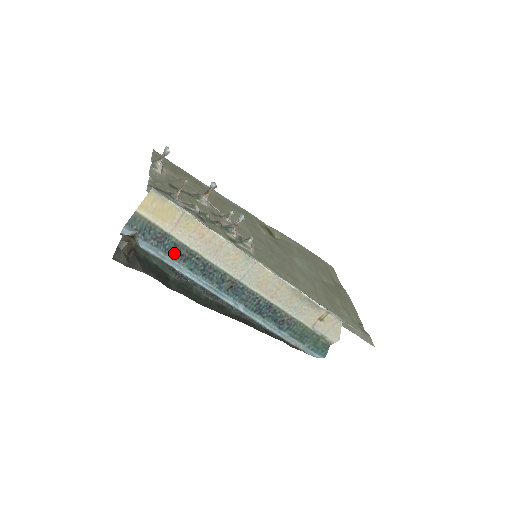
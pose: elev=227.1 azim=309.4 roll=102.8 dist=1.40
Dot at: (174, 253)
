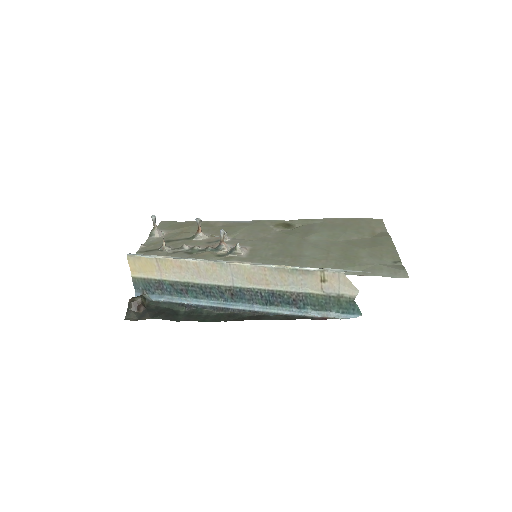
Dot at: (176, 292)
